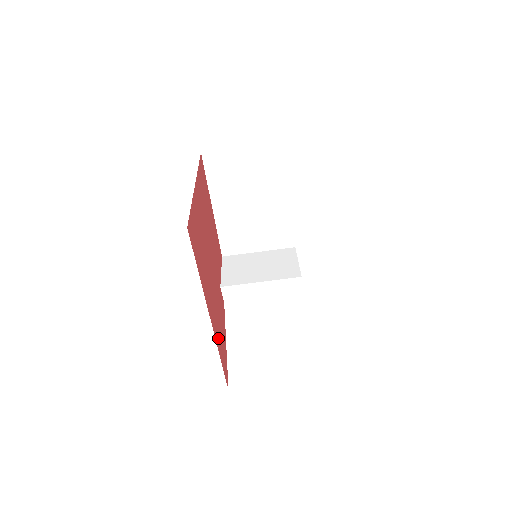
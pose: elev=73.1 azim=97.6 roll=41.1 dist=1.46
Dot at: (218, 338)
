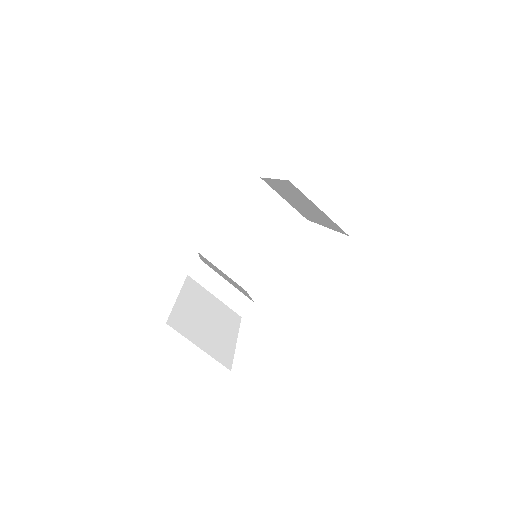
Dot at: occluded
